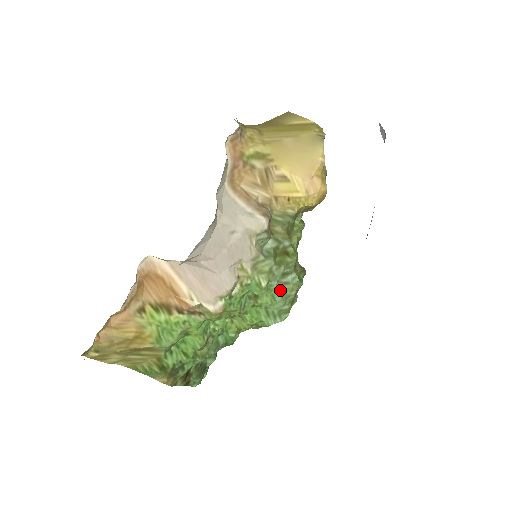
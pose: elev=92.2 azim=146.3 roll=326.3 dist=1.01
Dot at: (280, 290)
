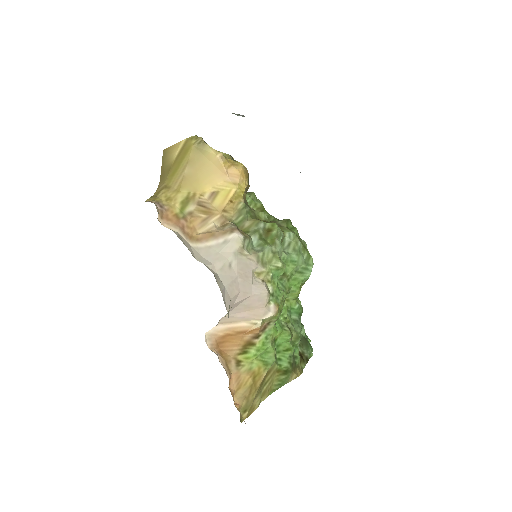
Dot at: (291, 253)
